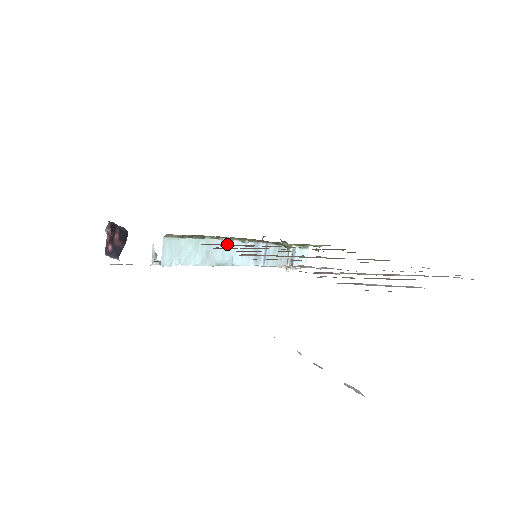
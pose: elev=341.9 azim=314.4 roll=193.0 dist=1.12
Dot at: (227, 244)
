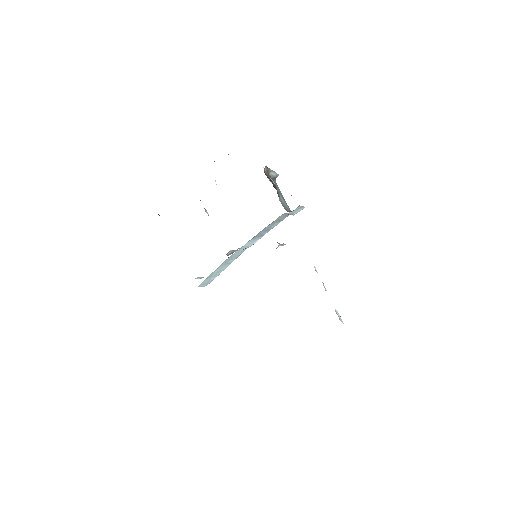
Dot at: occluded
